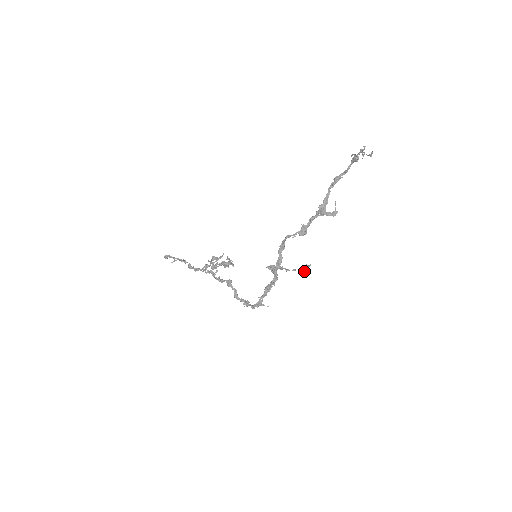
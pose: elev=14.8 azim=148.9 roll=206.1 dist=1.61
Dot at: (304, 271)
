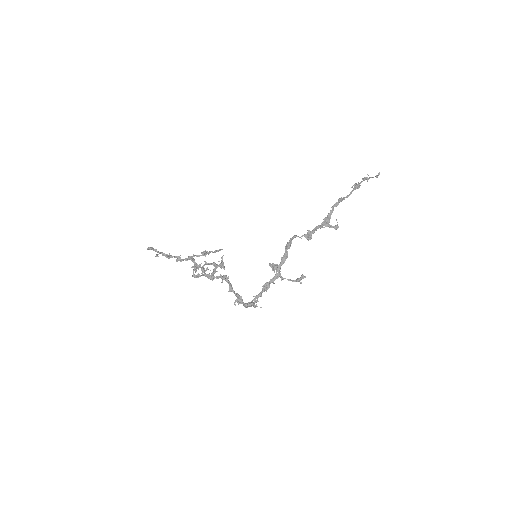
Dot at: (299, 281)
